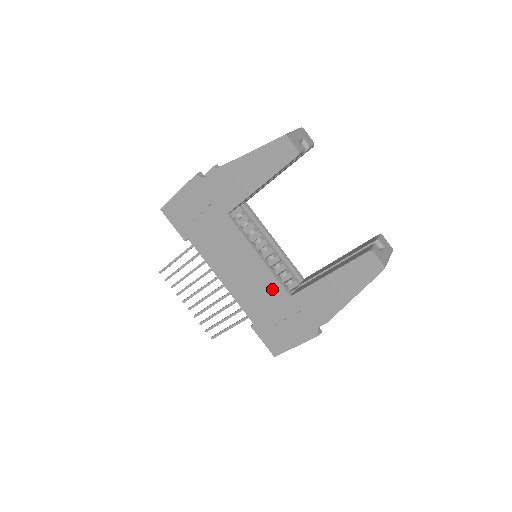
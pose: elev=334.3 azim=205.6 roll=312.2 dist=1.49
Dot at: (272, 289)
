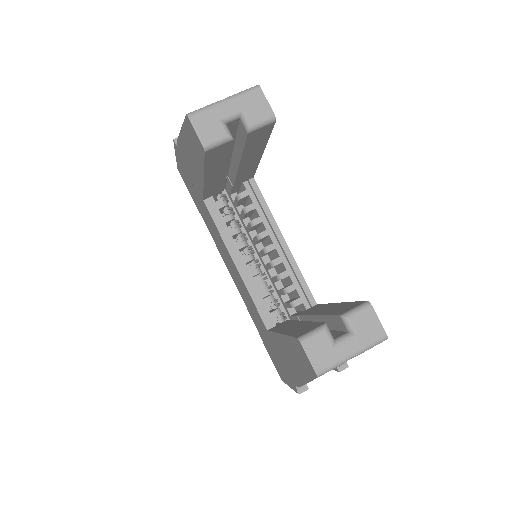
Dot at: (255, 310)
